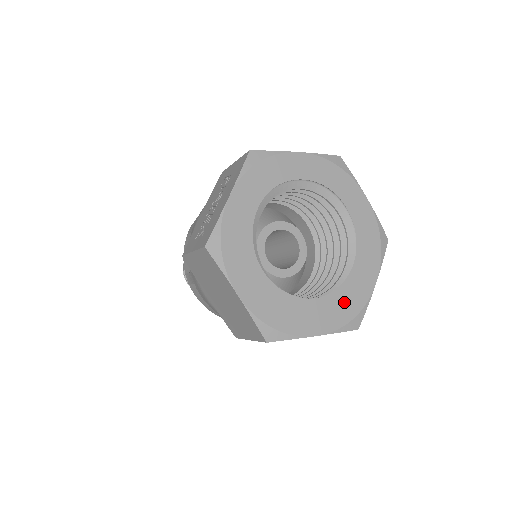
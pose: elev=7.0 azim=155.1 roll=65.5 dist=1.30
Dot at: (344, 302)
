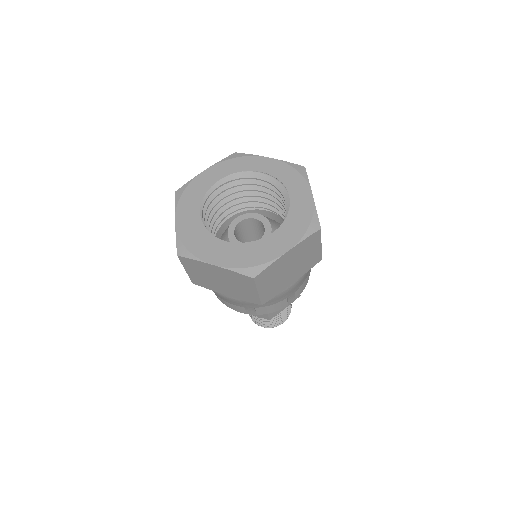
Dot at: (250, 253)
